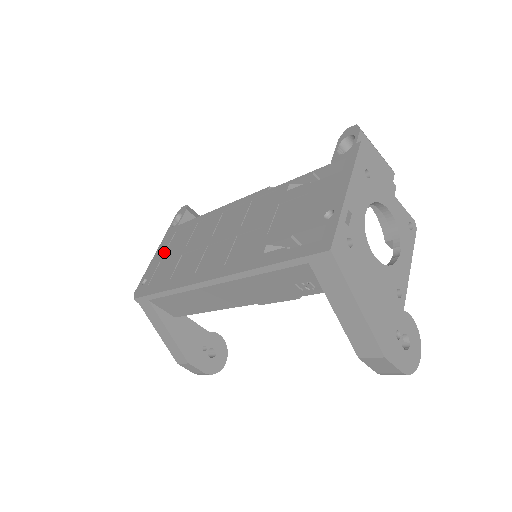
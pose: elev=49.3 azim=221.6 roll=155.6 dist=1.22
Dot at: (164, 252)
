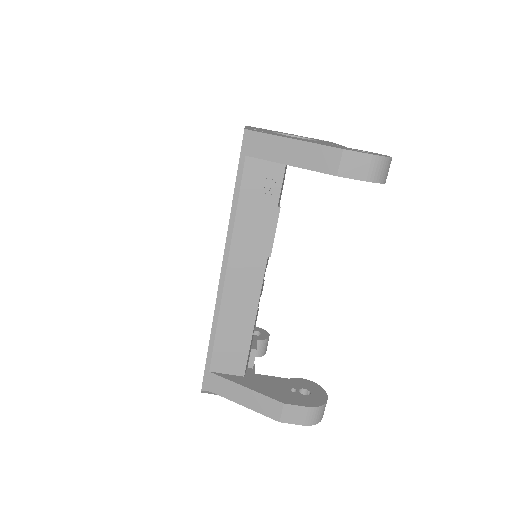
Dot at: occluded
